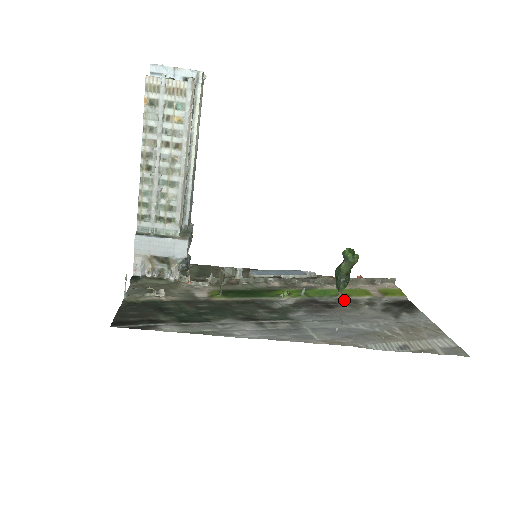
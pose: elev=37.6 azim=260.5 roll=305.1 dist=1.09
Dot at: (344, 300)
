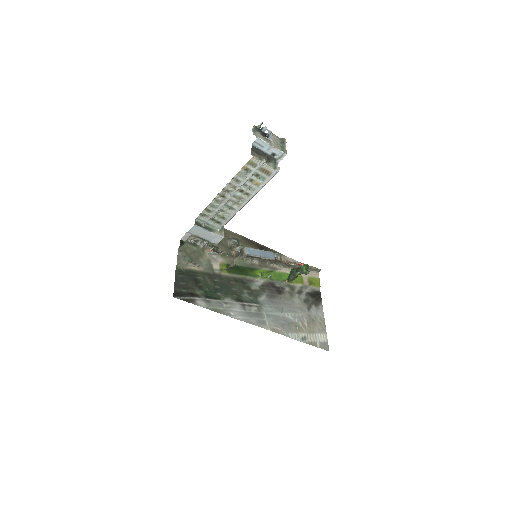
Dot at: (288, 287)
